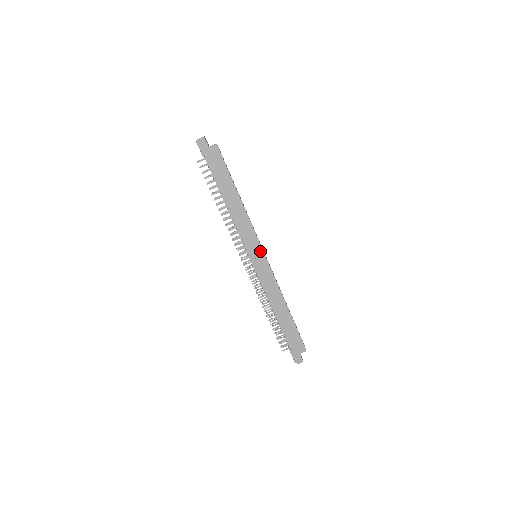
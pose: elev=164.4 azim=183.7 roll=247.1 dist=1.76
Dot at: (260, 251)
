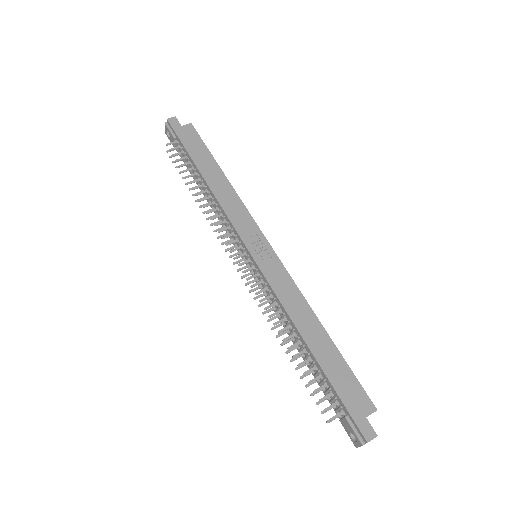
Dot at: (262, 239)
